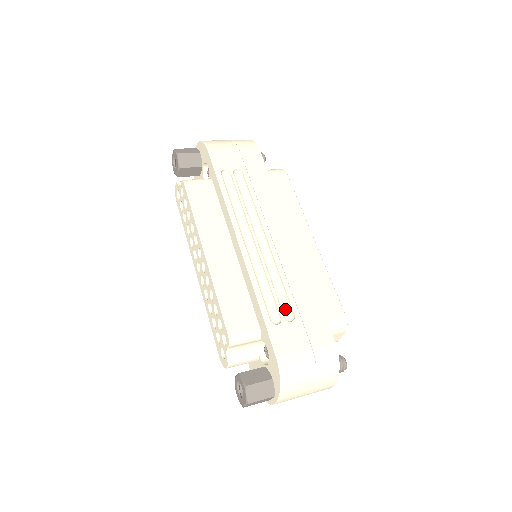
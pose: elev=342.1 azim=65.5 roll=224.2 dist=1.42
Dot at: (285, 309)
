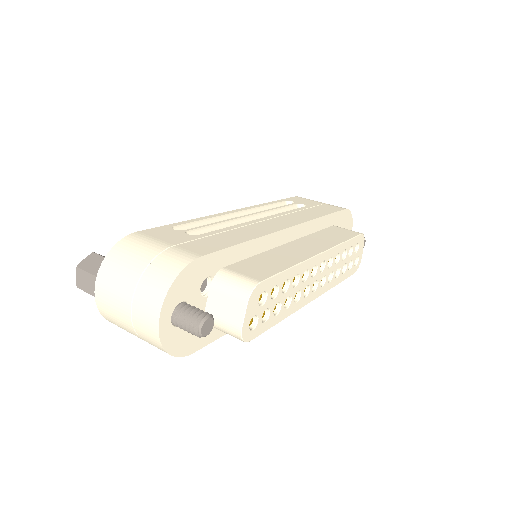
Dot at: occluded
